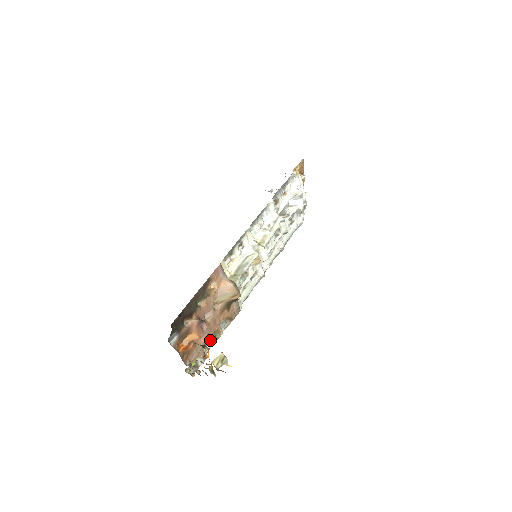
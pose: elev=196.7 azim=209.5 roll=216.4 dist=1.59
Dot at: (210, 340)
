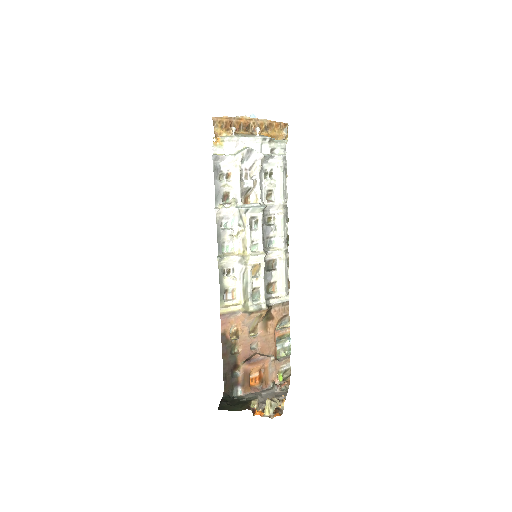
Dot at: (283, 342)
